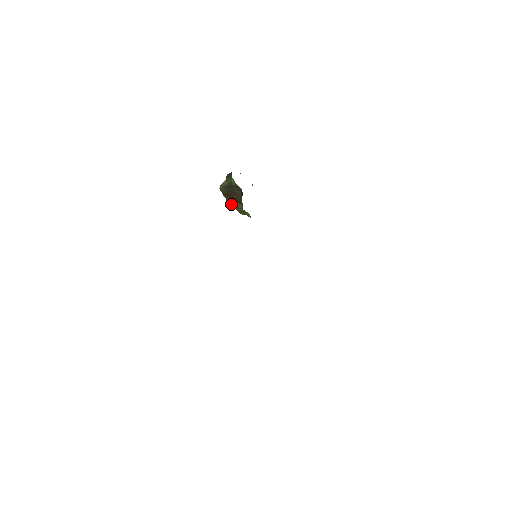
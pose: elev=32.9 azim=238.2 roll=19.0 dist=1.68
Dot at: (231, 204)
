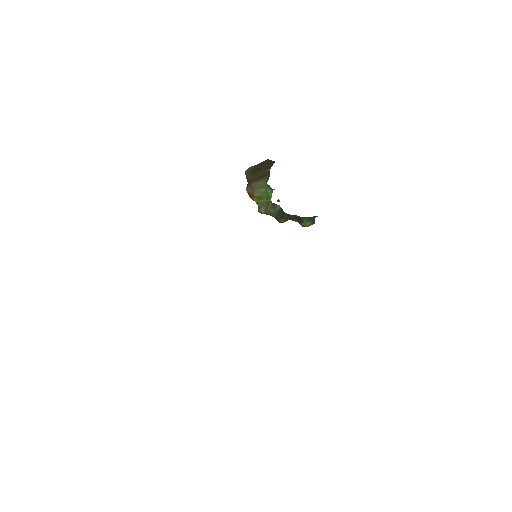
Dot at: (252, 185)
